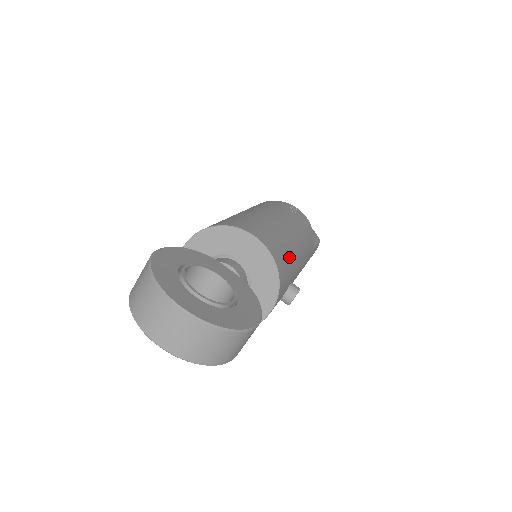
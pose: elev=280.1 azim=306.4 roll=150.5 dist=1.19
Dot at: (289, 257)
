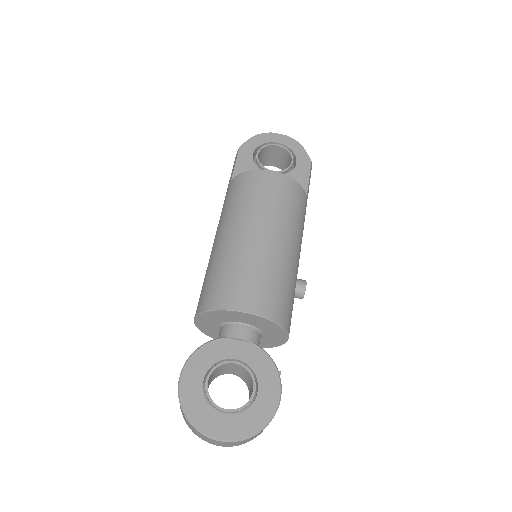
Dot at: (284, 283)
